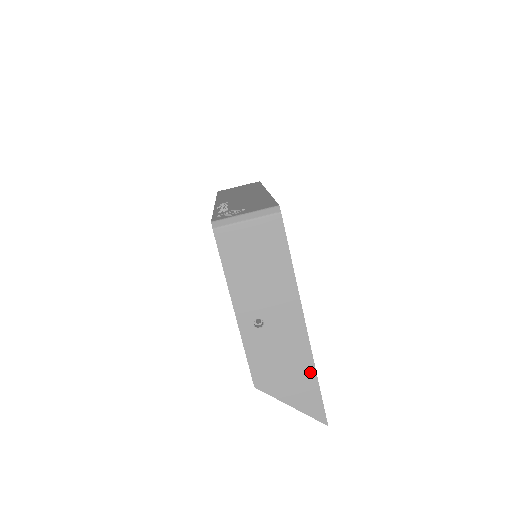
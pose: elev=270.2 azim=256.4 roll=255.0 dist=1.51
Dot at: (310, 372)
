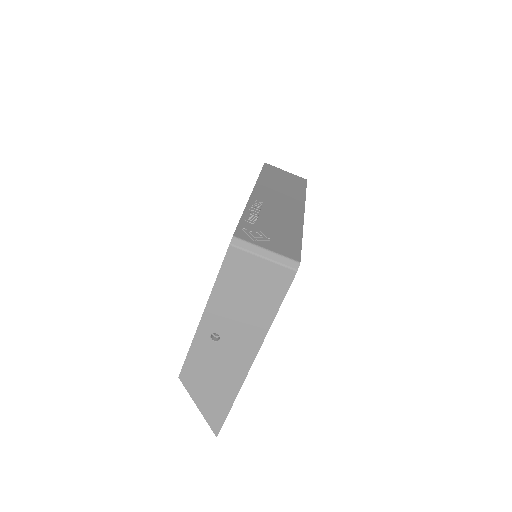
Dot at: (231, 395)
